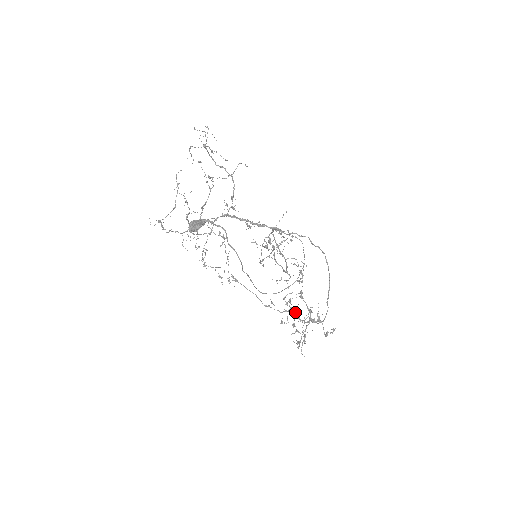
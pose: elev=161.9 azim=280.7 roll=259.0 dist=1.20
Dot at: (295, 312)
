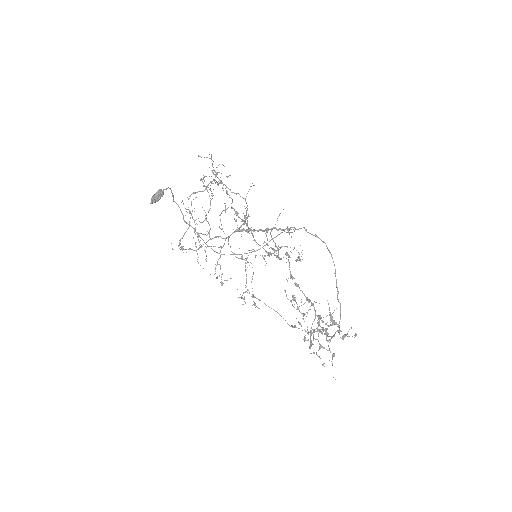
Dot at: (290, 301)
